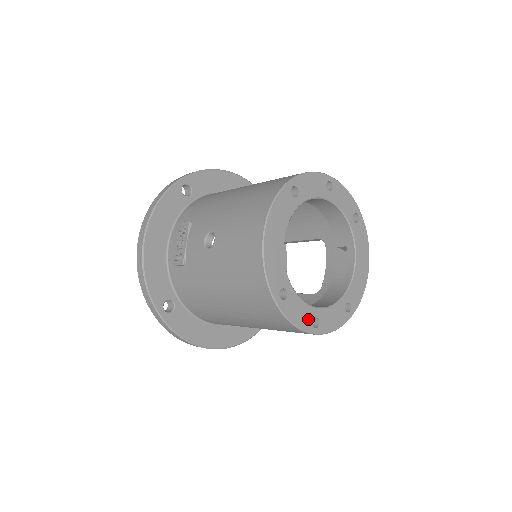
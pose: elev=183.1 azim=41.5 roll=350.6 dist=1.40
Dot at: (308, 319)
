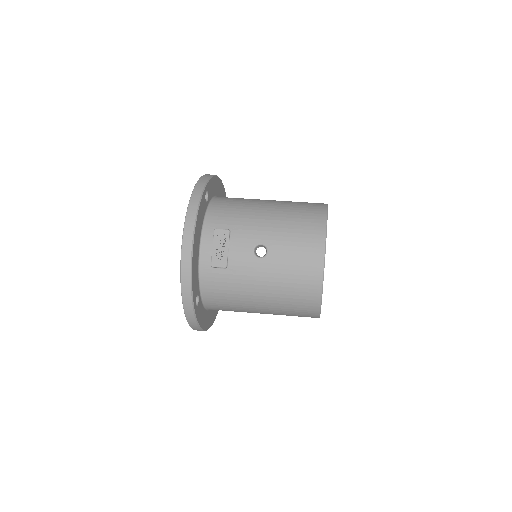
Dot at: occluded
